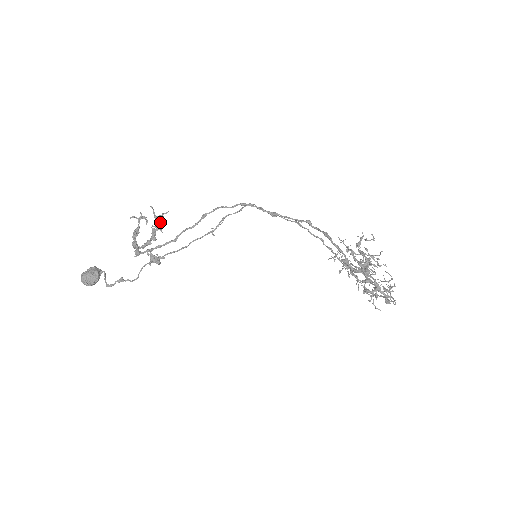
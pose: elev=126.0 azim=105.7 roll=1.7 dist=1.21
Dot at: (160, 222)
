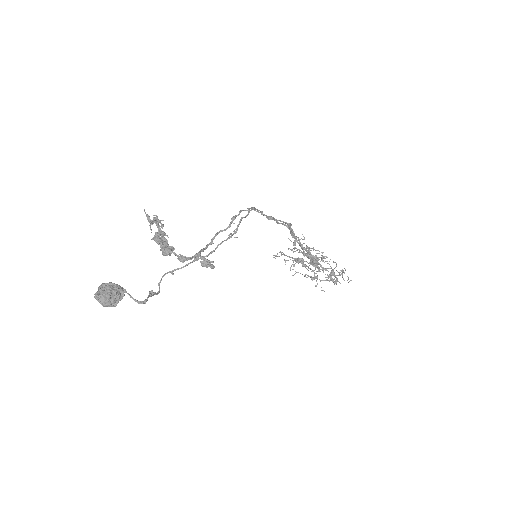
Dot at: occluded
